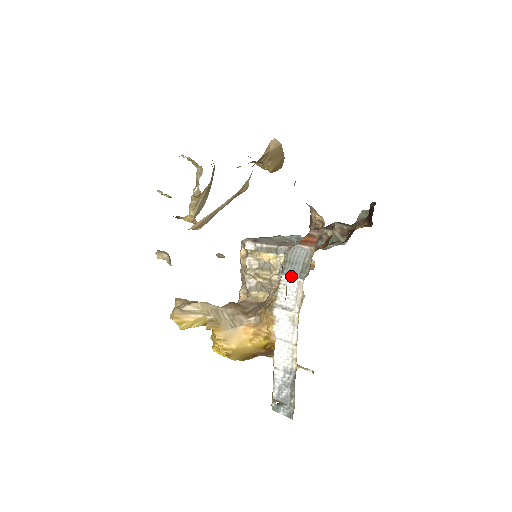
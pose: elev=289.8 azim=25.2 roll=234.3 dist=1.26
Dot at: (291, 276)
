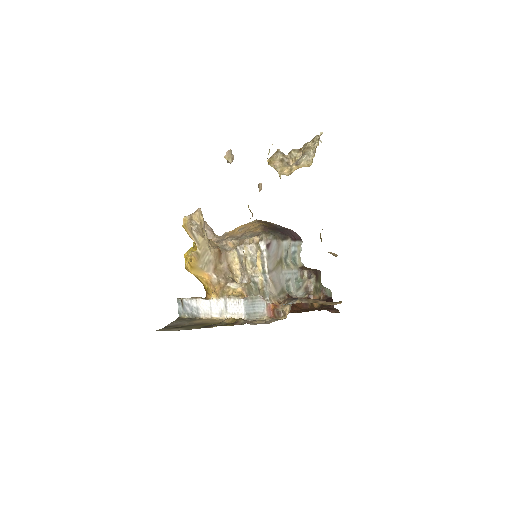
Dot at: (244, 307)
